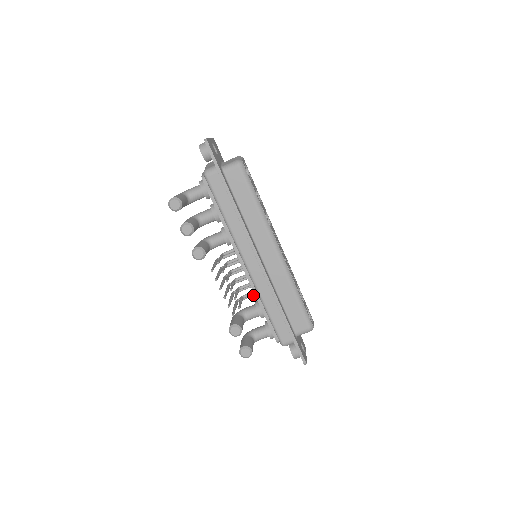
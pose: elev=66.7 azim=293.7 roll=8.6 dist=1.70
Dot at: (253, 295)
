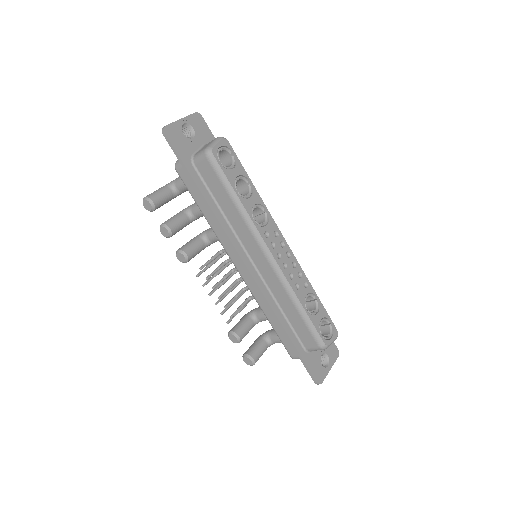
Dot at: occluded
